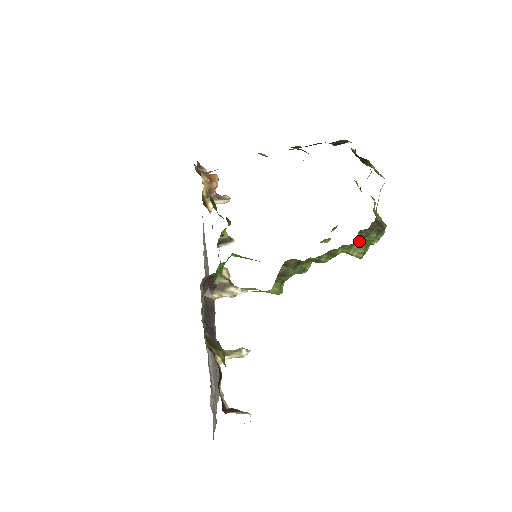
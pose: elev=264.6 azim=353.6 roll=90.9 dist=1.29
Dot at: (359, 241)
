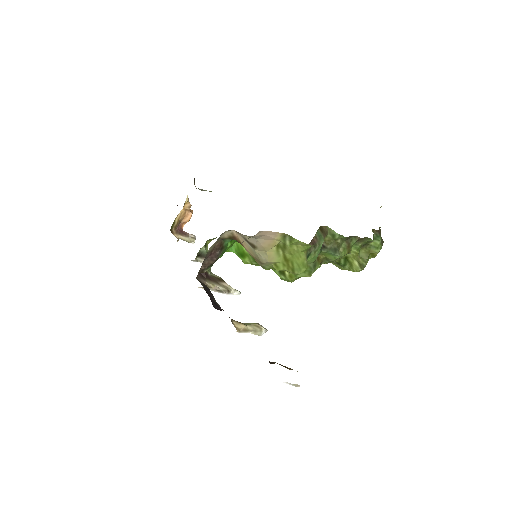
Dot at: (366, 246)
